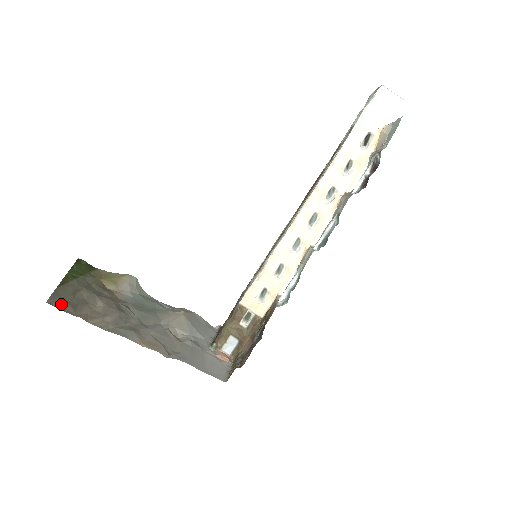
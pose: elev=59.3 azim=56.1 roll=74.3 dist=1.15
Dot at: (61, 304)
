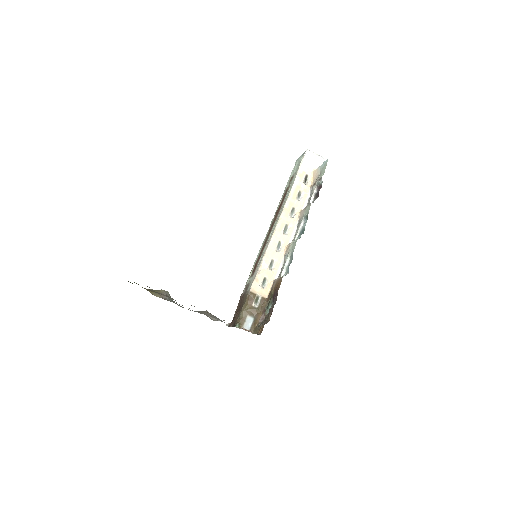
Dot at: occluded
